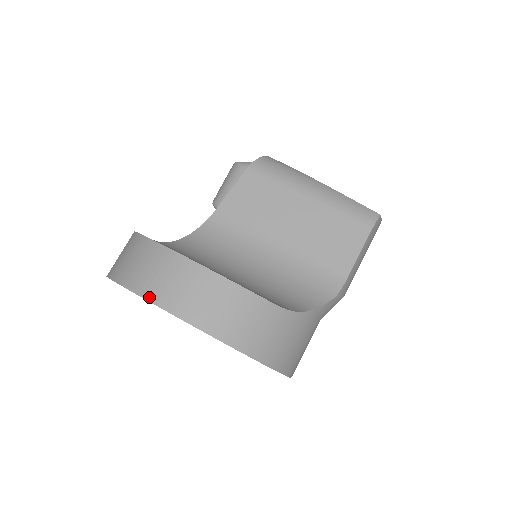
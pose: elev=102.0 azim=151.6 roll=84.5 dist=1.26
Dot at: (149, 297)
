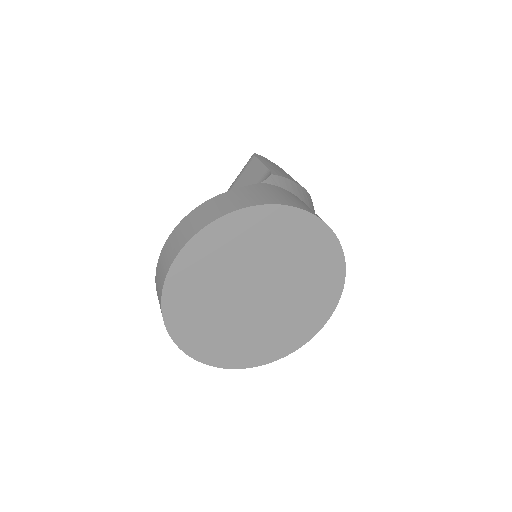
Dot at: (166, 274)
